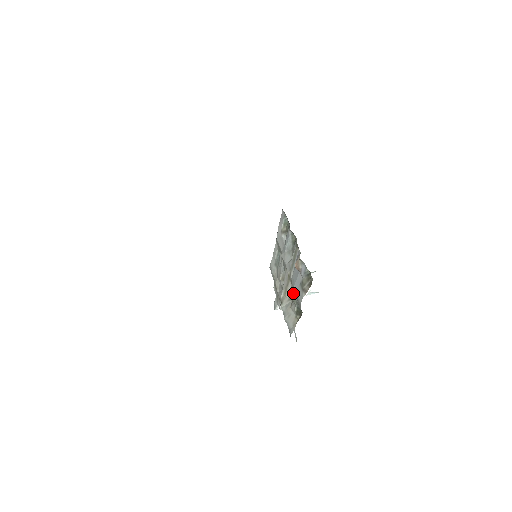
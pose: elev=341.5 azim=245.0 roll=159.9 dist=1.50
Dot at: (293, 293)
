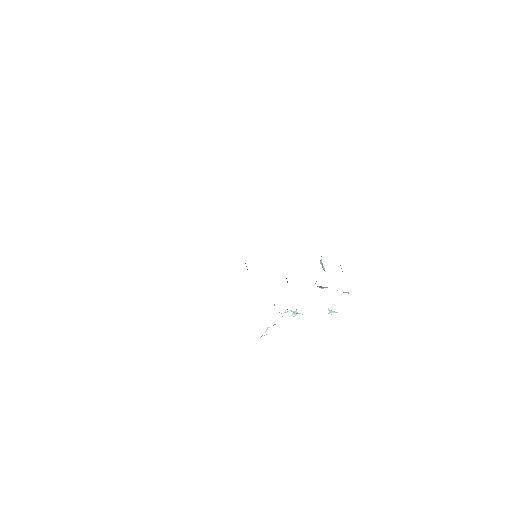
Dot at: occluded
